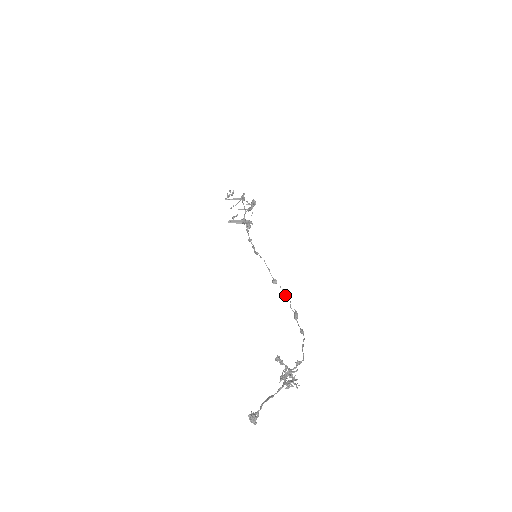
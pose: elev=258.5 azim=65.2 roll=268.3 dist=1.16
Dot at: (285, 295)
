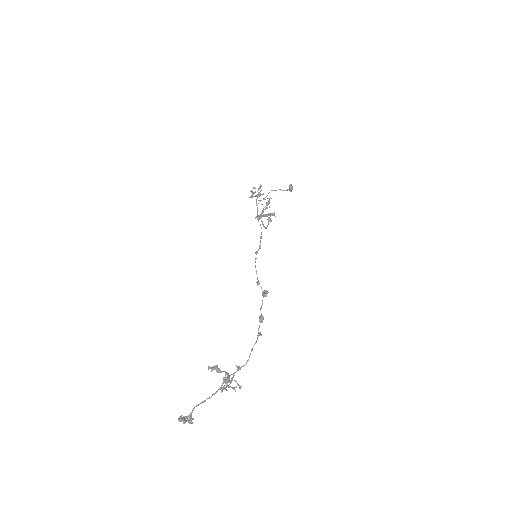
Dot at: occluded
